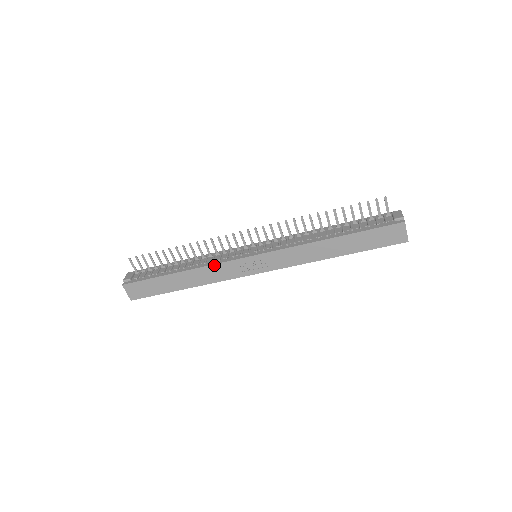
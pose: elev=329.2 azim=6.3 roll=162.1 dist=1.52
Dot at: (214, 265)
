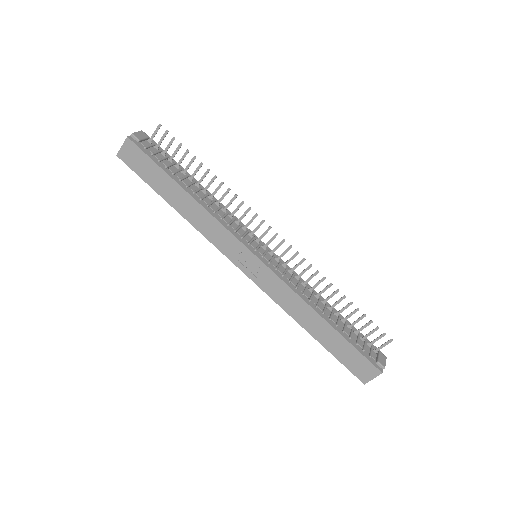
Dot at: (220, 224)
